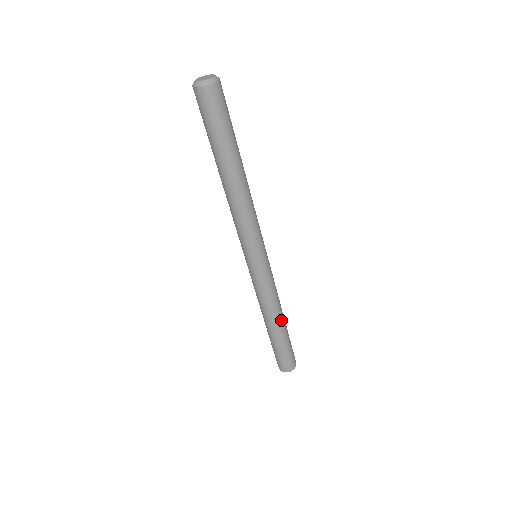
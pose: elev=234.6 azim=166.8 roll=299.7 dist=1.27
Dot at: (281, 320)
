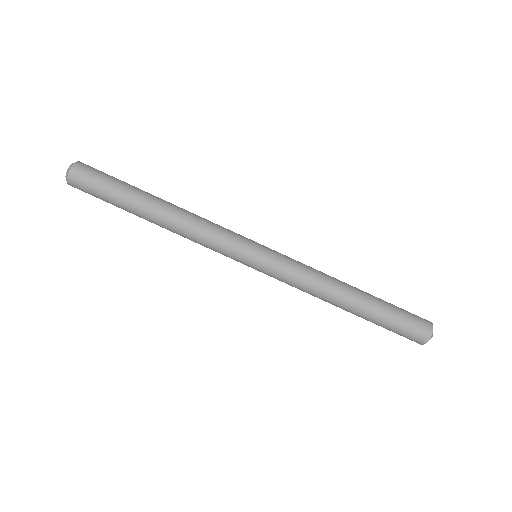
Dot at: (349, 288)
